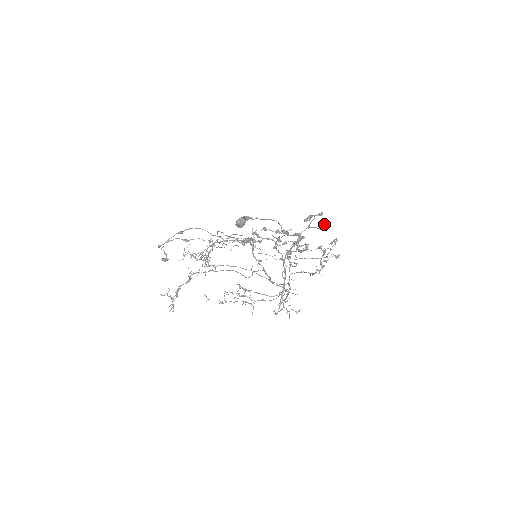
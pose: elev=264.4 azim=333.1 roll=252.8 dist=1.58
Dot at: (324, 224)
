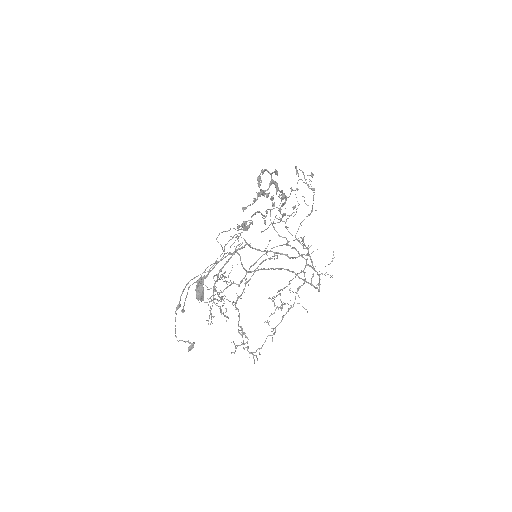
Dot at: (275, 169)
